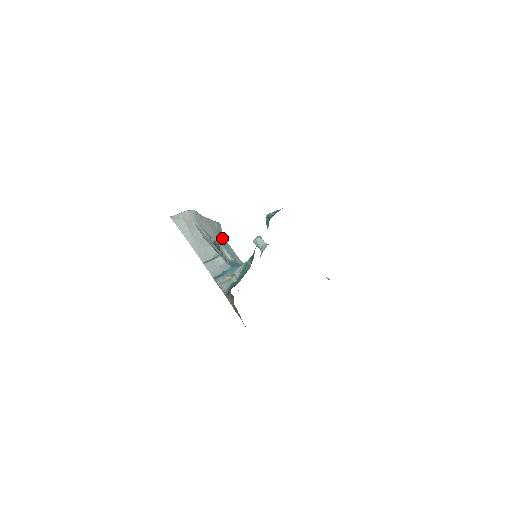
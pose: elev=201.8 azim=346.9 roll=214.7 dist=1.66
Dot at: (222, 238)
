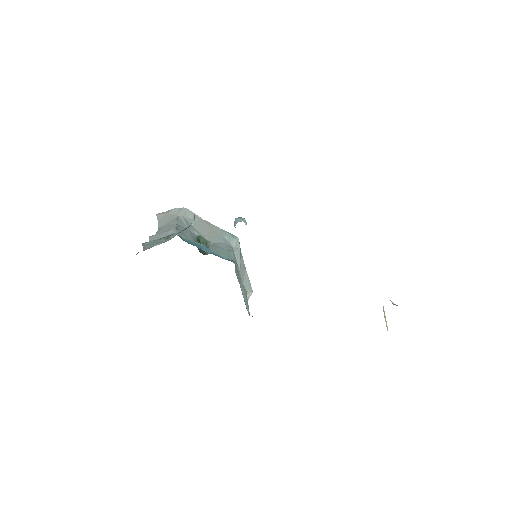
Dot at: (227, 245)
